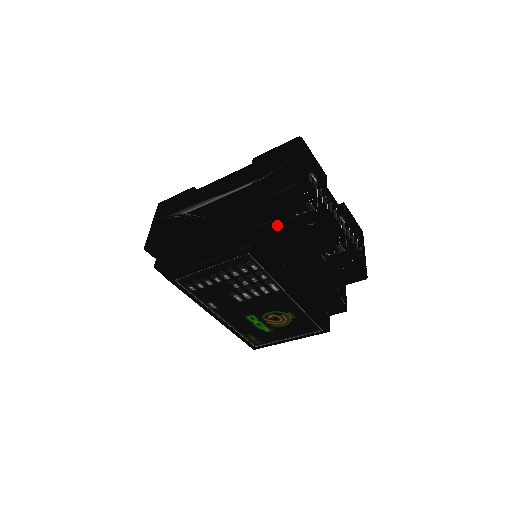
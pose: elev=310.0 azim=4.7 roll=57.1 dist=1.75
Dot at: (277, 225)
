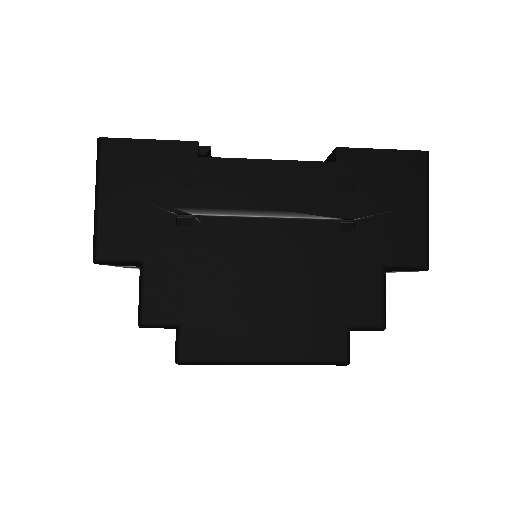
Dot at: occluded
